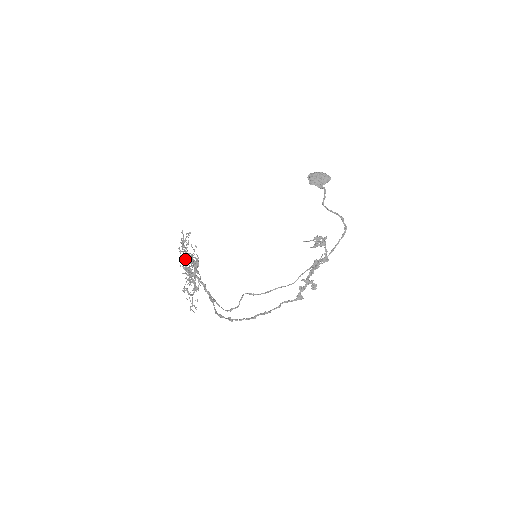
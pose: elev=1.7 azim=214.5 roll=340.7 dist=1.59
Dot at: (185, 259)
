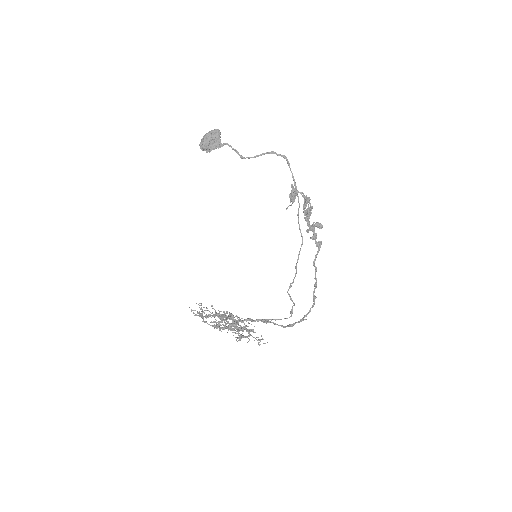
Dot at: occluded
